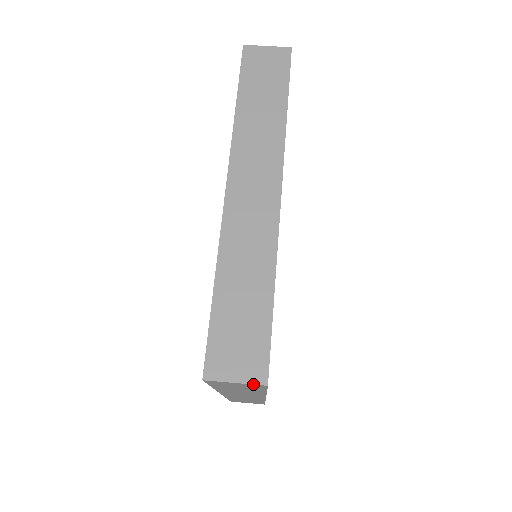
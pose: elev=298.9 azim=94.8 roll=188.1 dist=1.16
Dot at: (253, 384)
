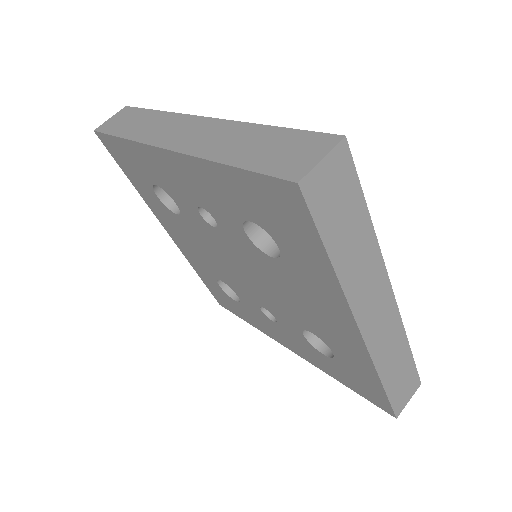
Dot at: occluded
